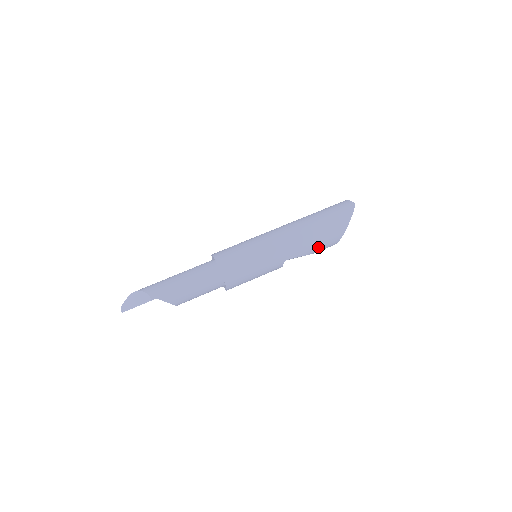
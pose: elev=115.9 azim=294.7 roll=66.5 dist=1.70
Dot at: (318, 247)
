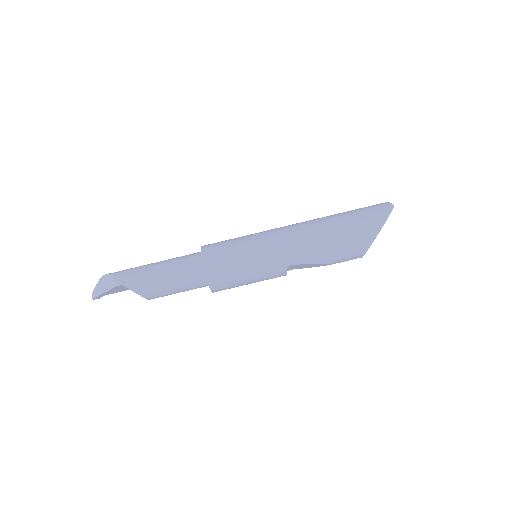
Dot at: (335, 255)
